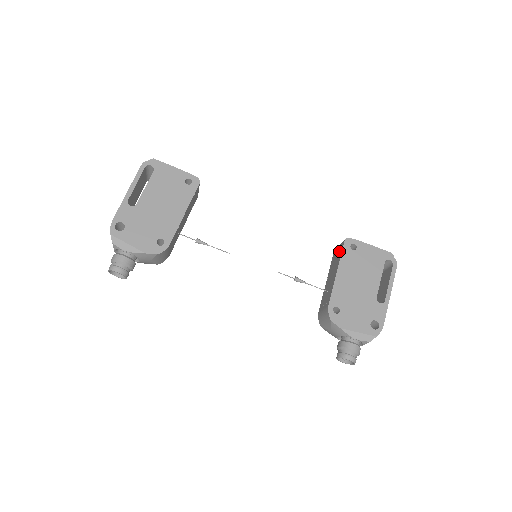
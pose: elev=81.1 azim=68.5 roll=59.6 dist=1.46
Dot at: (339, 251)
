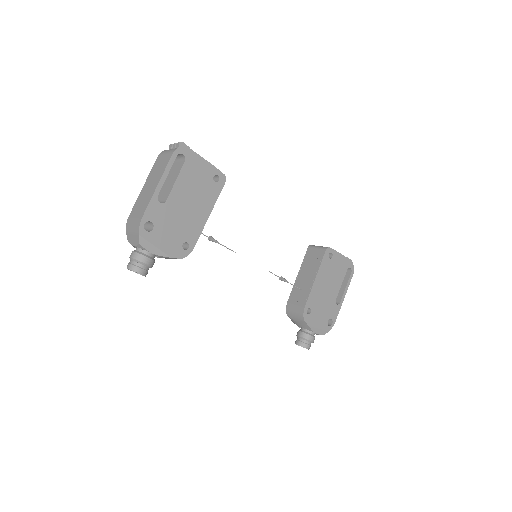
Dot at: (318, 256)
